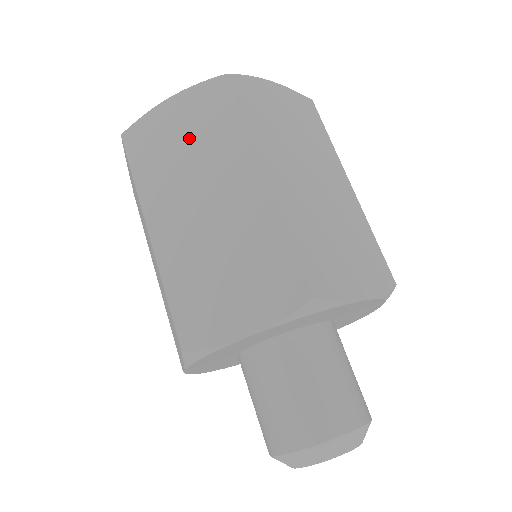
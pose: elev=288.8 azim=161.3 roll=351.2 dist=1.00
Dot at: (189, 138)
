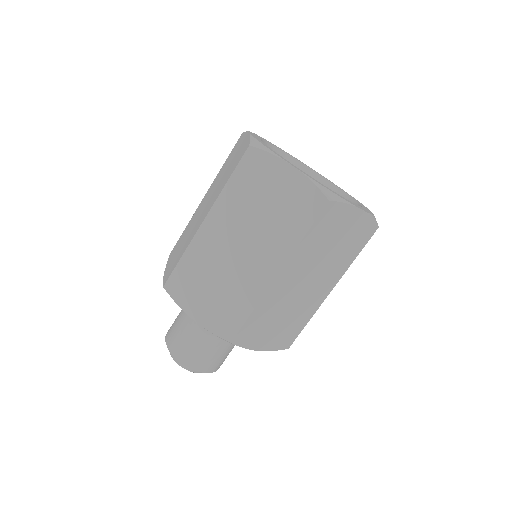
Dot at: (273, 204)
